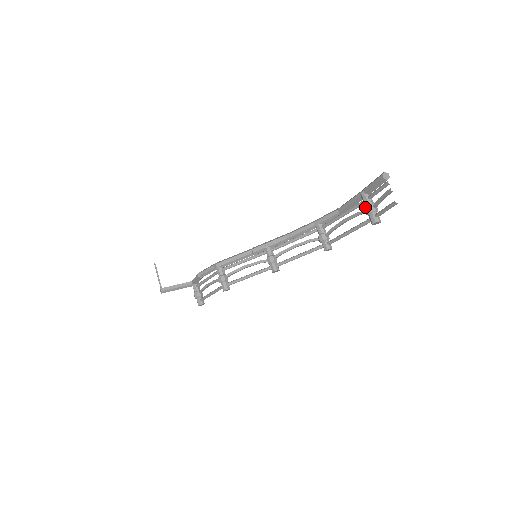
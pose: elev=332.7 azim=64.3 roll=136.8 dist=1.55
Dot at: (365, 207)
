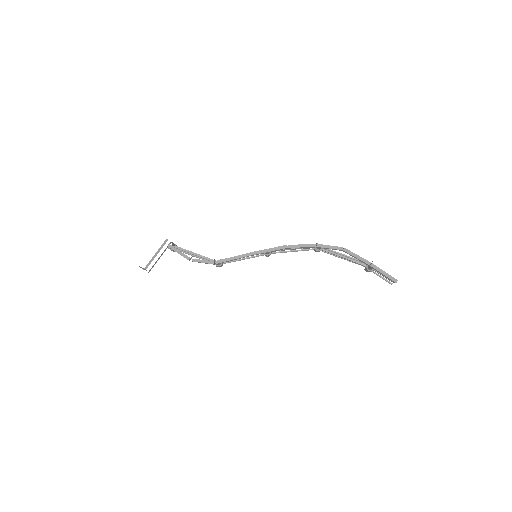
Dot at: (368, 271)
